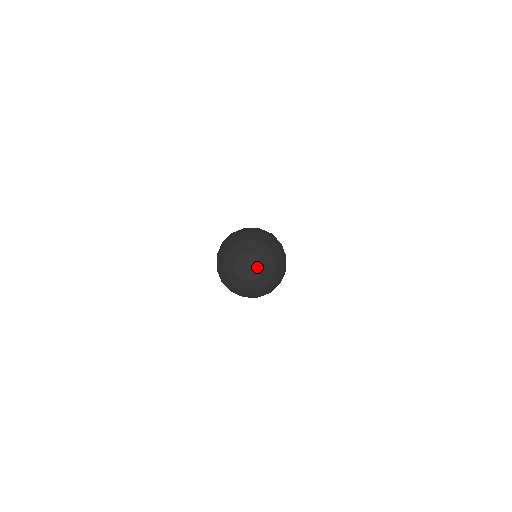
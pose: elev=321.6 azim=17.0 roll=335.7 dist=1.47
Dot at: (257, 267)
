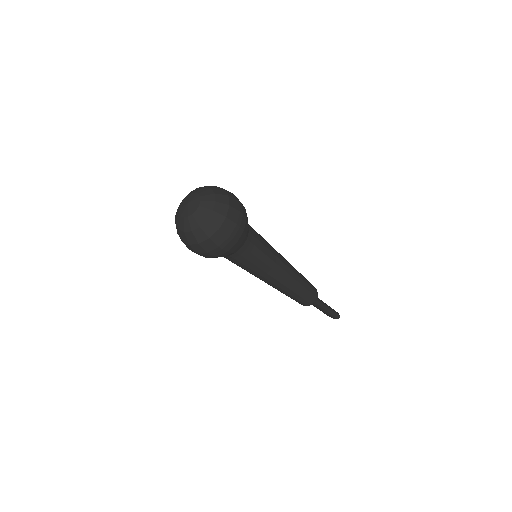
Dot at: (191, 209)
